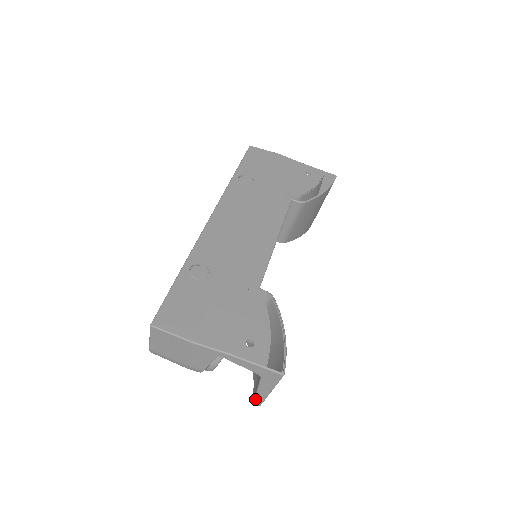
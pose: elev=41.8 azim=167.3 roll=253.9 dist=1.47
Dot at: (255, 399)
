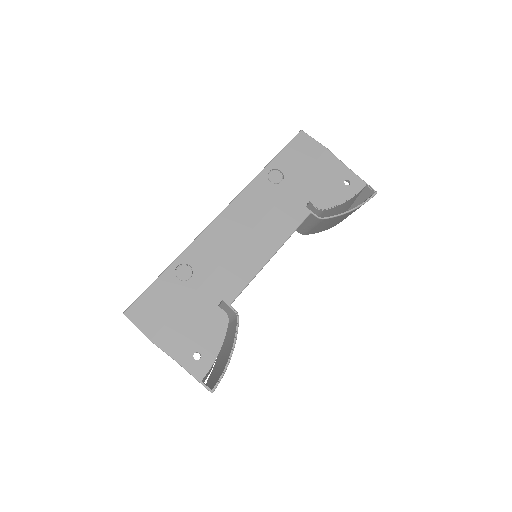
Dot at: occluded
